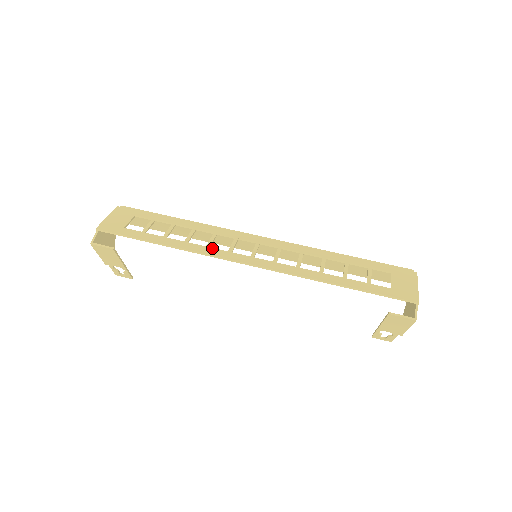
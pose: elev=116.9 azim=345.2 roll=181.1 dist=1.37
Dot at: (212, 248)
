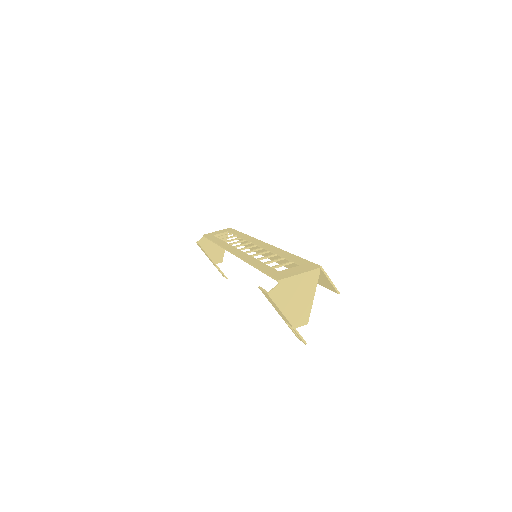
Dot at: (229, 244)
